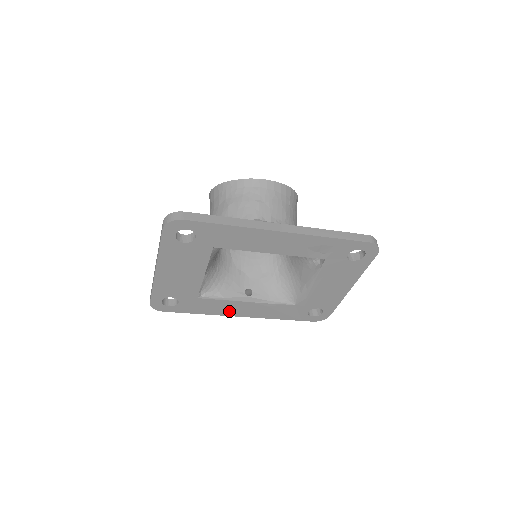
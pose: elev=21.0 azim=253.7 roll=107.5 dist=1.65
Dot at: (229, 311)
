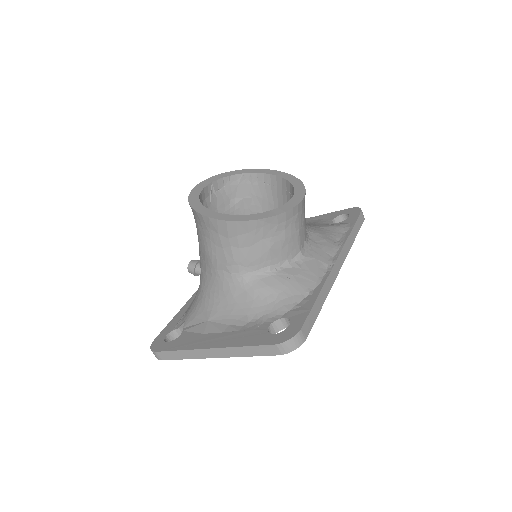
Dot at: occluded
